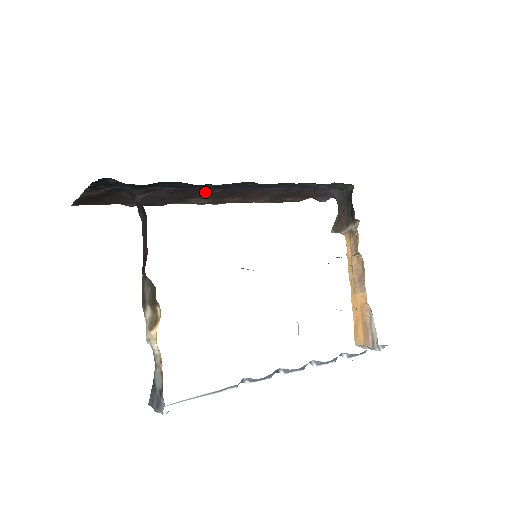
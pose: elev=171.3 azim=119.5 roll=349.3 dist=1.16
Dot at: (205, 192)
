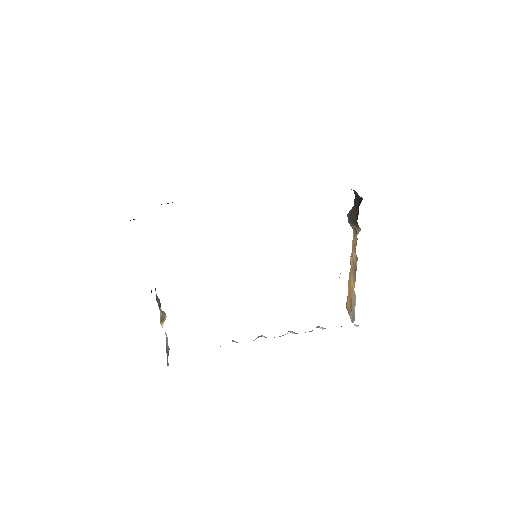
Dot at: occluded
